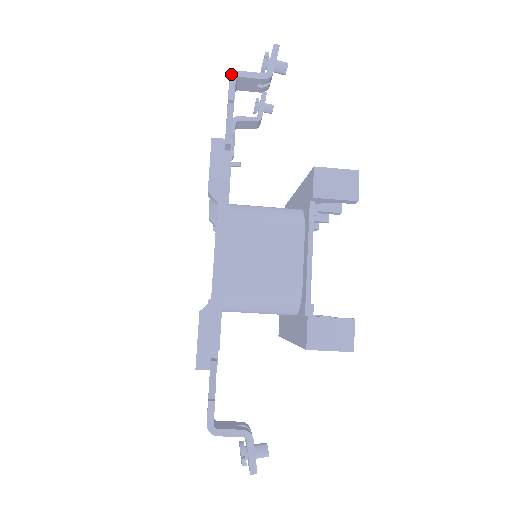
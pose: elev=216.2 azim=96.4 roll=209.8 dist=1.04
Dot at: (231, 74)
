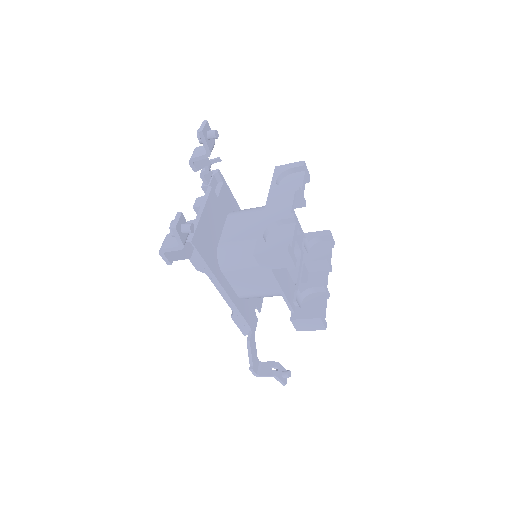
Dot at: occluded
